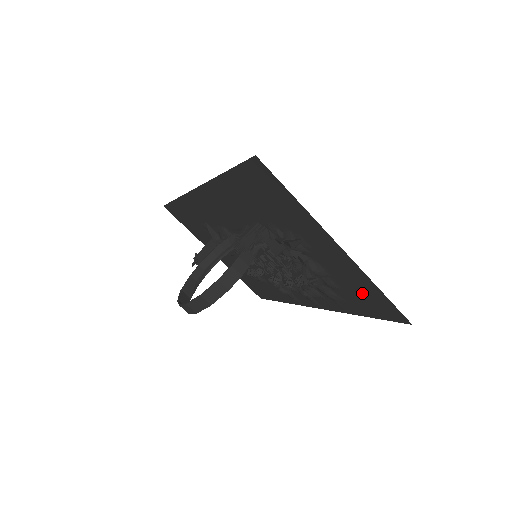
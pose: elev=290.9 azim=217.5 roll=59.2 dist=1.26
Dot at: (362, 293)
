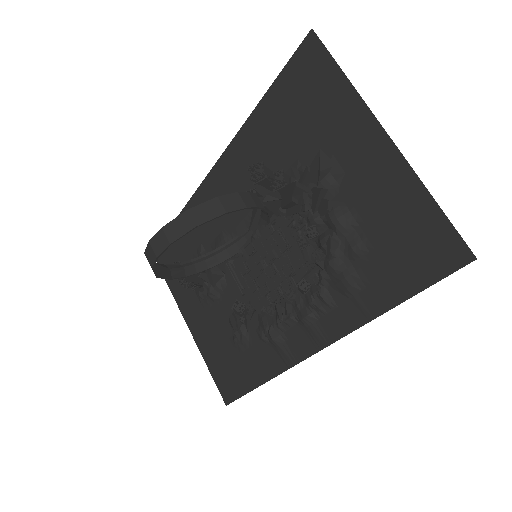
Dot at: (402, 233)
